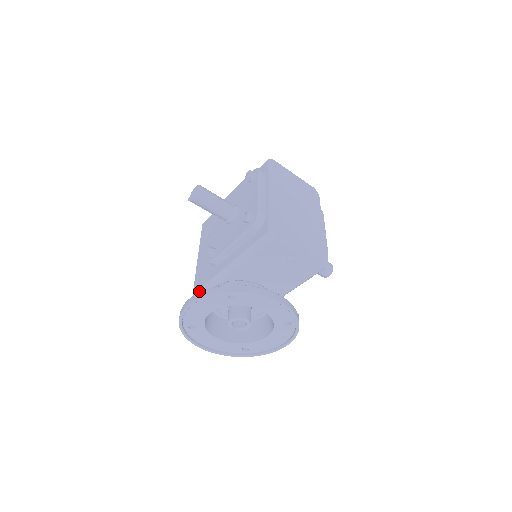
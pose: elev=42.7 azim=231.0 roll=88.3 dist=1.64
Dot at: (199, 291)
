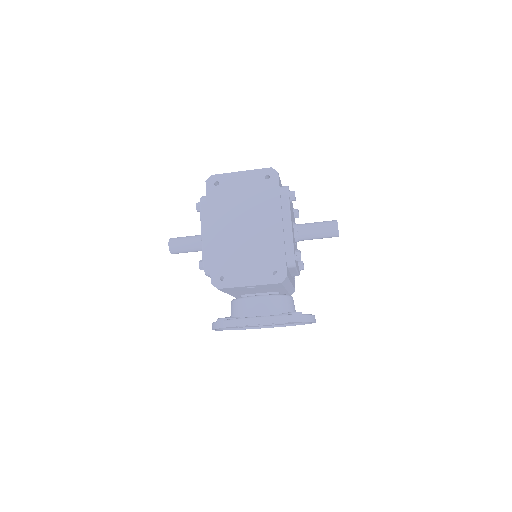
Dot at: occluded
